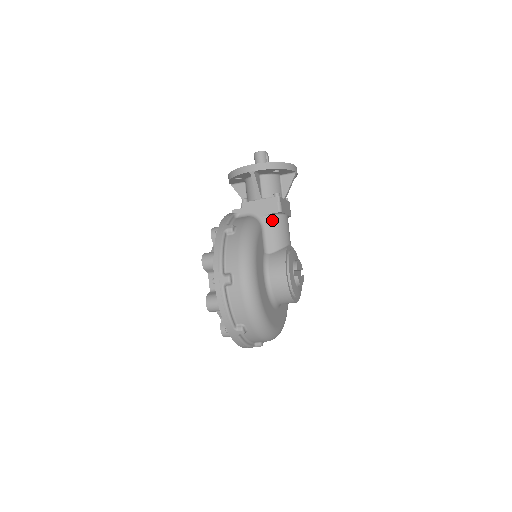
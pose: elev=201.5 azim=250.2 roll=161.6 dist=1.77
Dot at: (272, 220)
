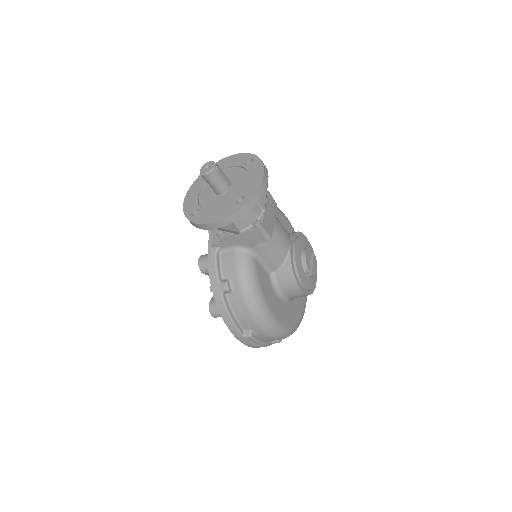
Dot at: (263, 246)
